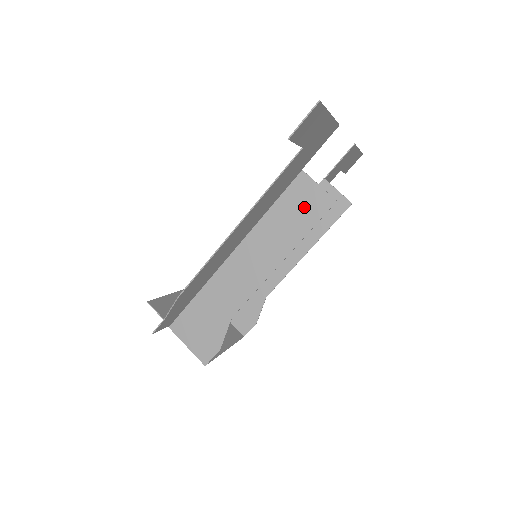
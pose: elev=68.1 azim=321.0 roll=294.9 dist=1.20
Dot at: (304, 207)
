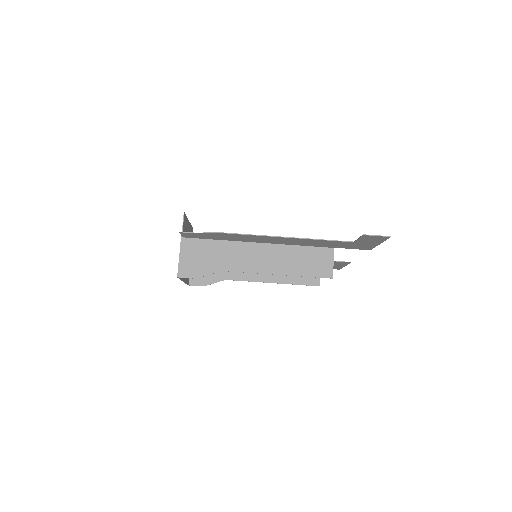
Dot at: (316, 264)
